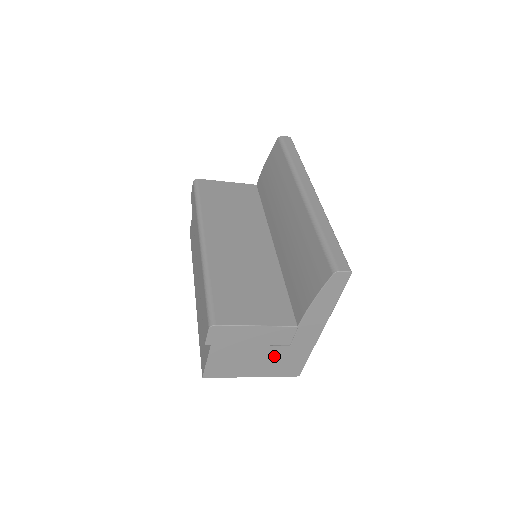
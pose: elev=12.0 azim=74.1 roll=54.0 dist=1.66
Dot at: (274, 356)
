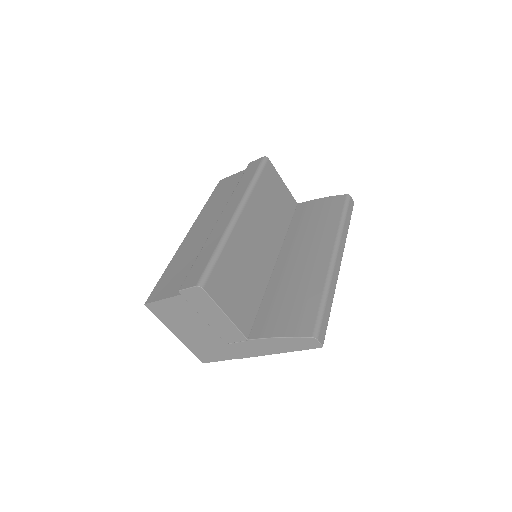
Dot at: (207, 339)
